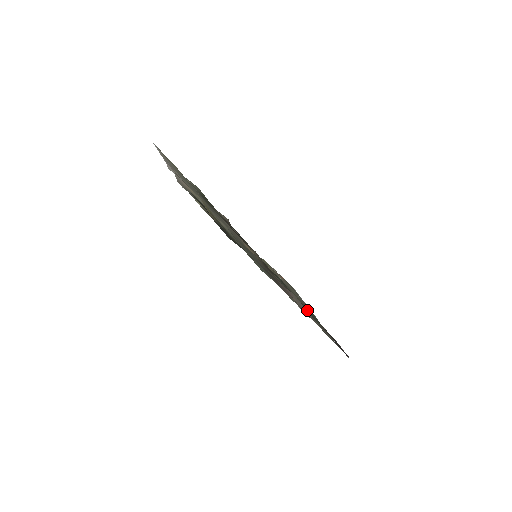
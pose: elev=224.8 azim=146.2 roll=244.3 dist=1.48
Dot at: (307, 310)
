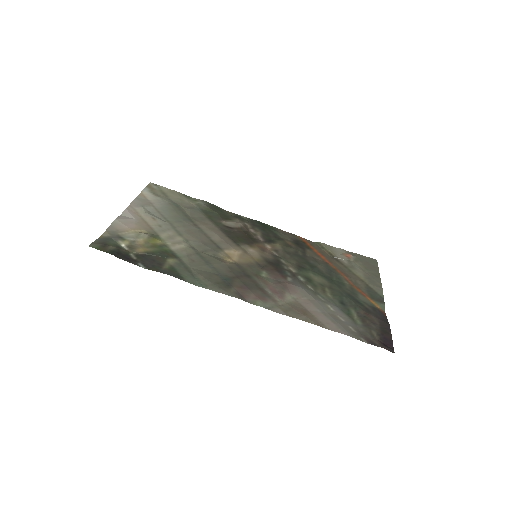
Dot at: (338, 297)
